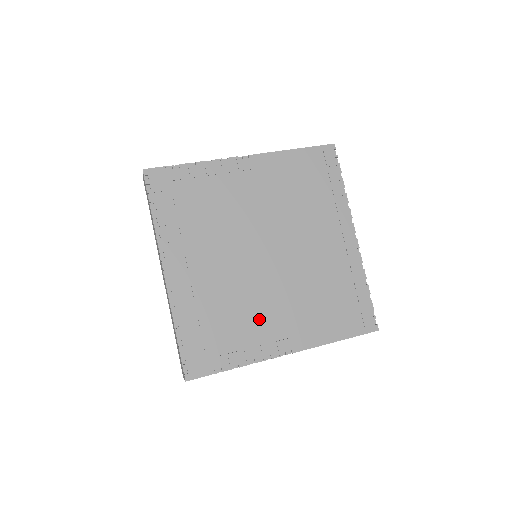
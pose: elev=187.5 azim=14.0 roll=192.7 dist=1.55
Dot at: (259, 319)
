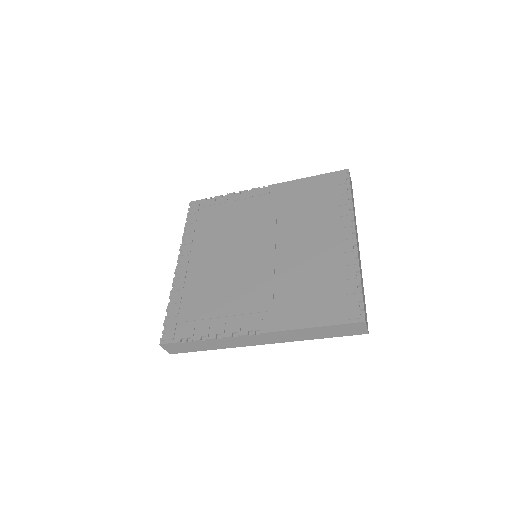
Dot at: (237, 300)
